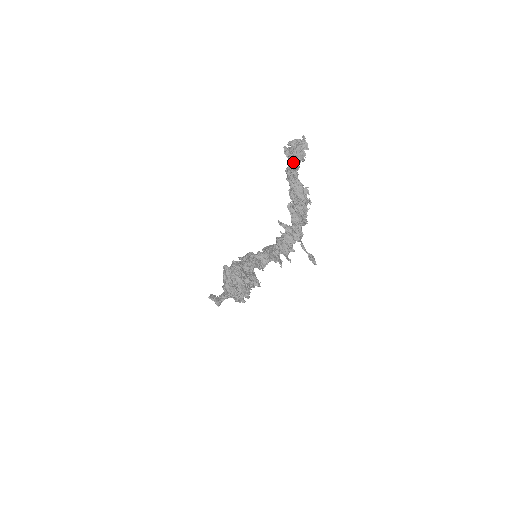
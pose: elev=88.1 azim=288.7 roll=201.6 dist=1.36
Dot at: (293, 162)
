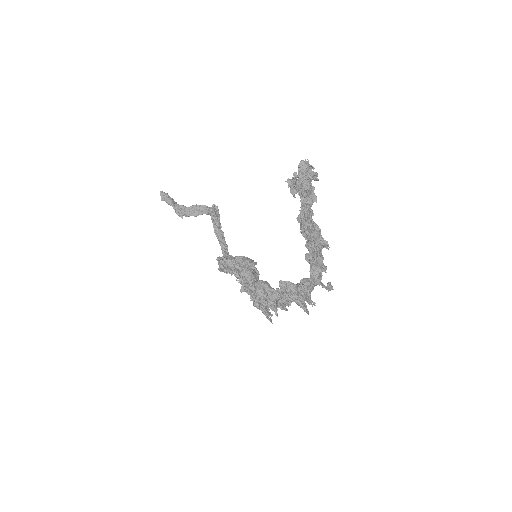
Dot at: (309, 217)
